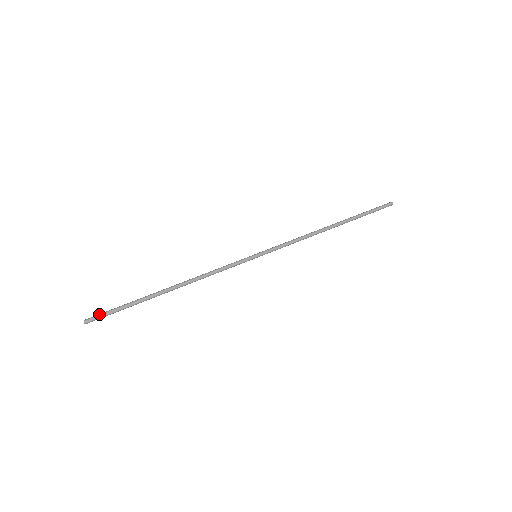
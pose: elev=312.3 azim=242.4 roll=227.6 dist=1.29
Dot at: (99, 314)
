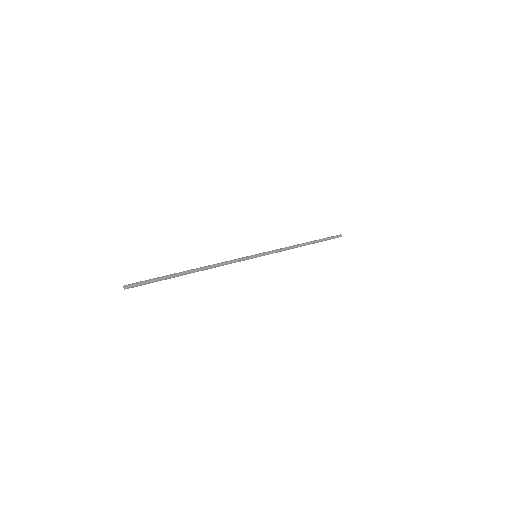
Dot at: (137, 282)
